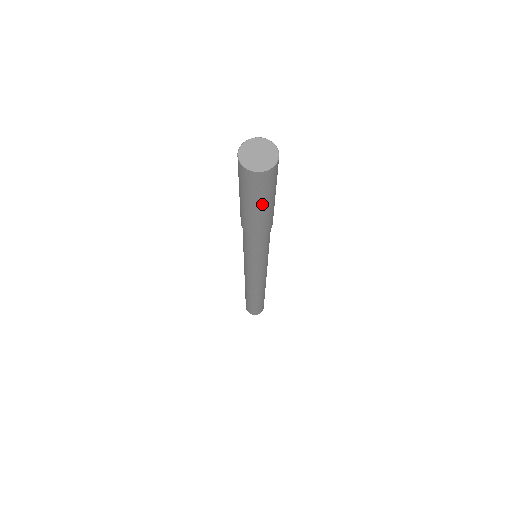
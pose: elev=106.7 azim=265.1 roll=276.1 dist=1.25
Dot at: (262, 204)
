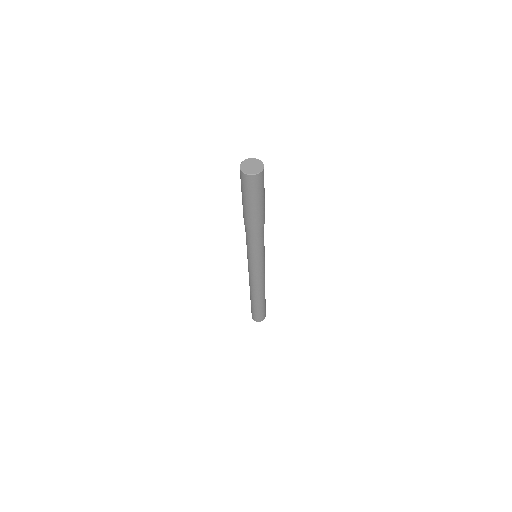
Dot at: (249, 201)
